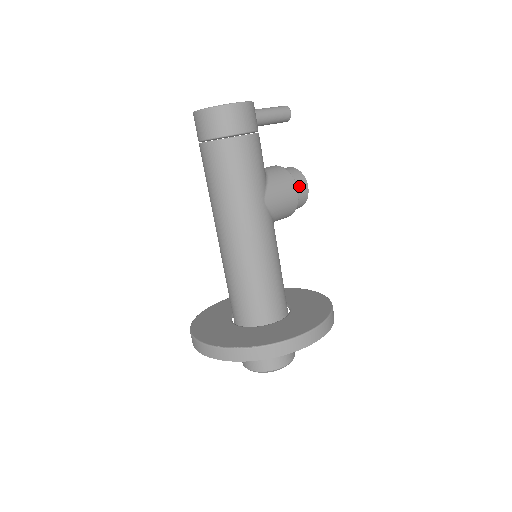
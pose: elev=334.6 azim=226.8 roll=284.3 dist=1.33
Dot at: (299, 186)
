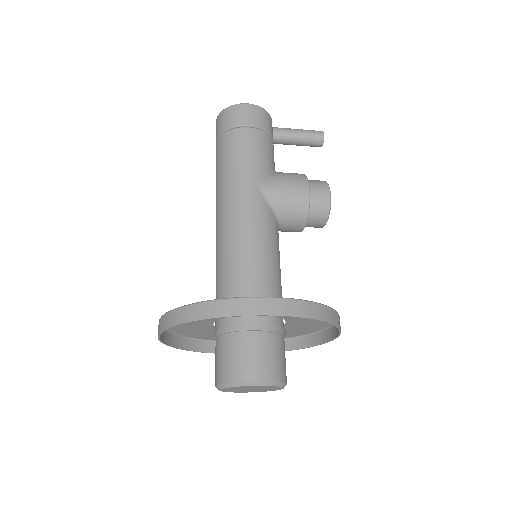
Dot at: (316, 188)
